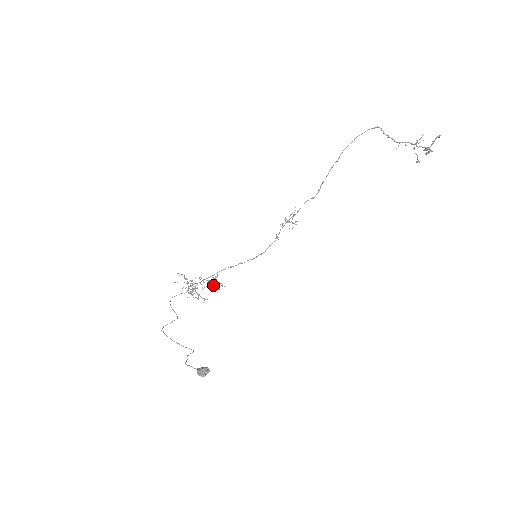
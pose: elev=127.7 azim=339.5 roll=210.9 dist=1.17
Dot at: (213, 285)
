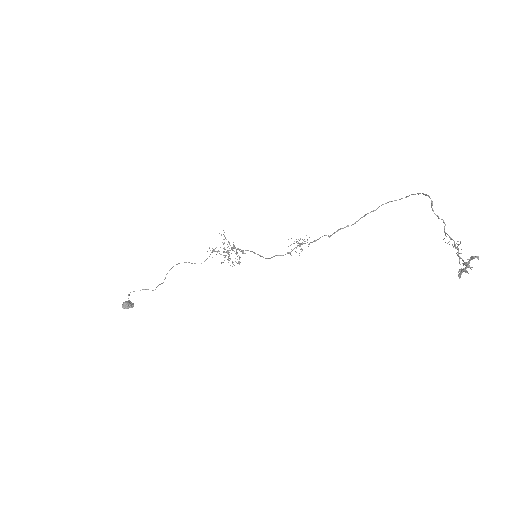
Dot at: occluded
